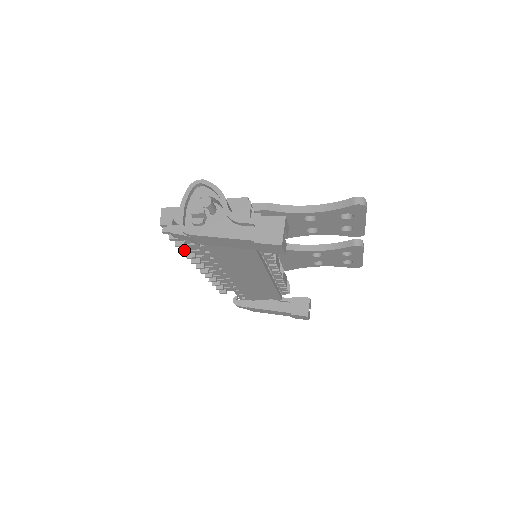
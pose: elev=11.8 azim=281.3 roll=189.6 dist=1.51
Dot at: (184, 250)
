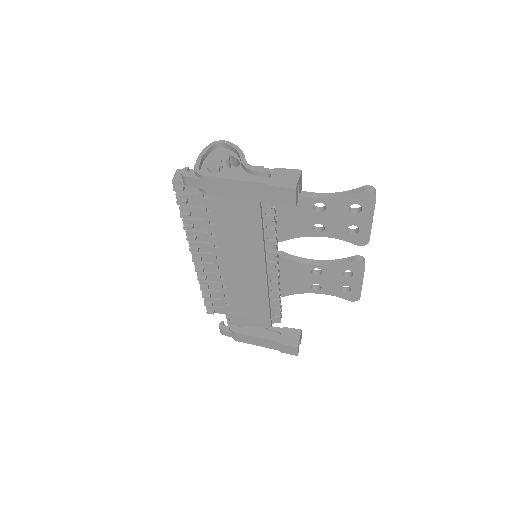
Dot at: (187, 226)
